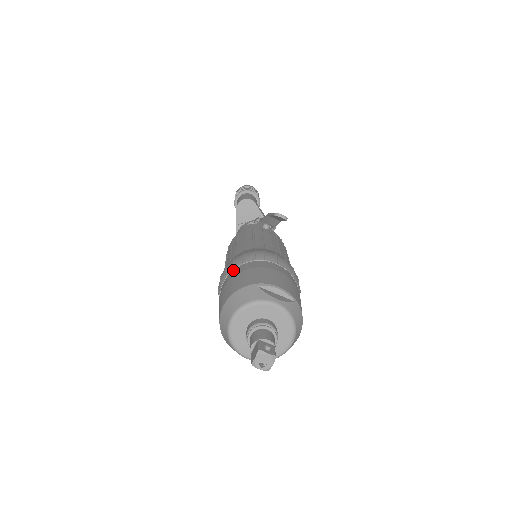
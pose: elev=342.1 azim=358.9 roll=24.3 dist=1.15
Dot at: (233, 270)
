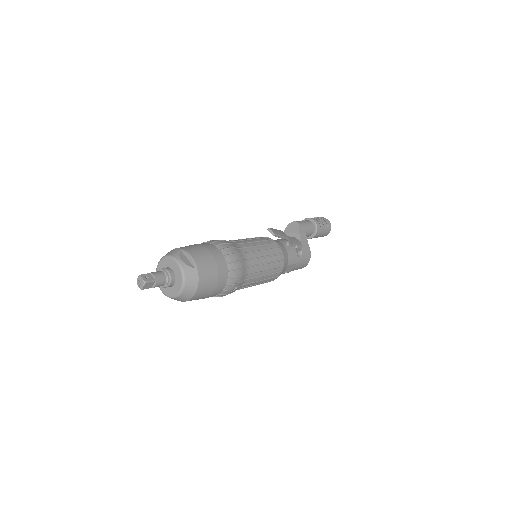
Dot at: occluded
